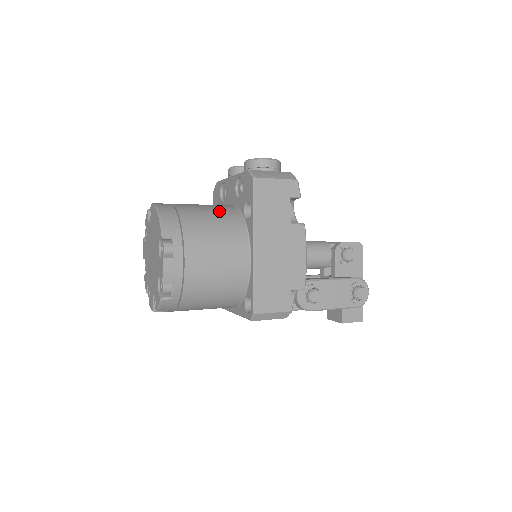
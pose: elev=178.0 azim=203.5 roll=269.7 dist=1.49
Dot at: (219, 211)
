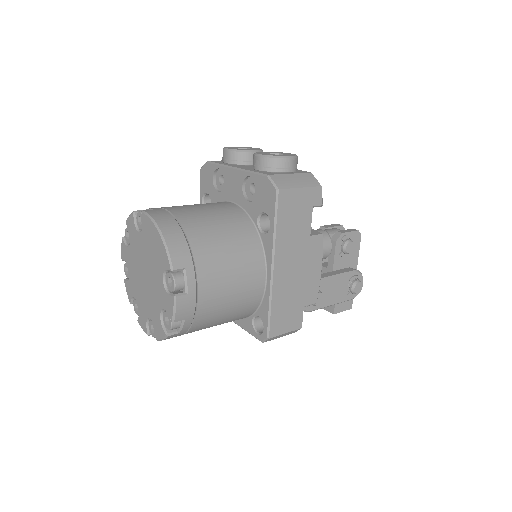
Dot at: (228, 221)
